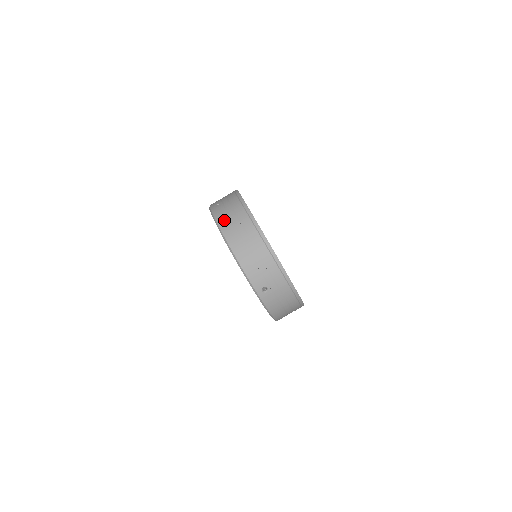
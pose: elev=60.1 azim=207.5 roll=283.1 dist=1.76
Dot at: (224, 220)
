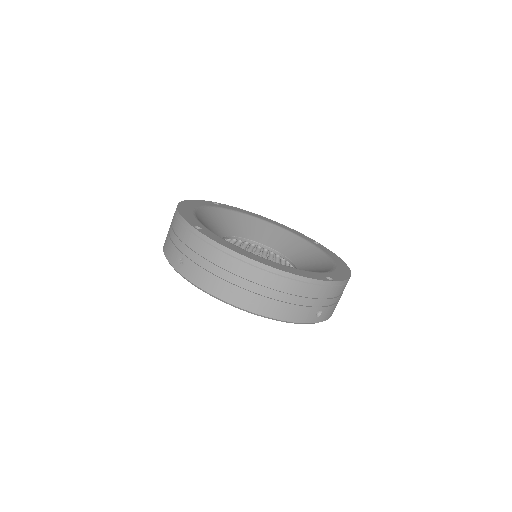
Dot at: (214, 284)
